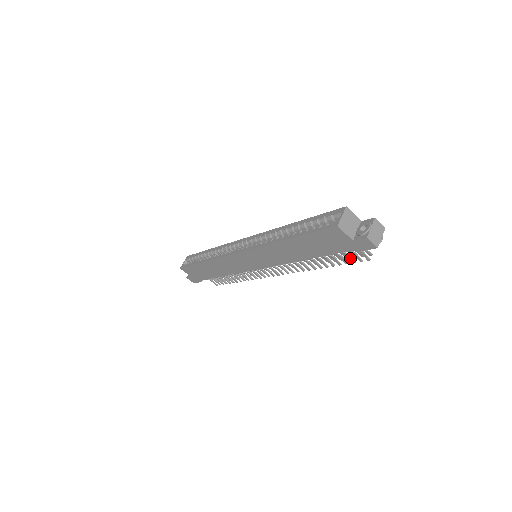
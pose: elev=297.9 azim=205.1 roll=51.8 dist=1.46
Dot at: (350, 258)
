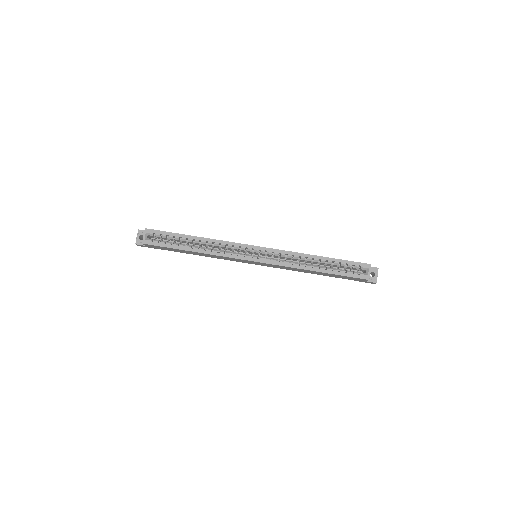
Dot at: occluded
